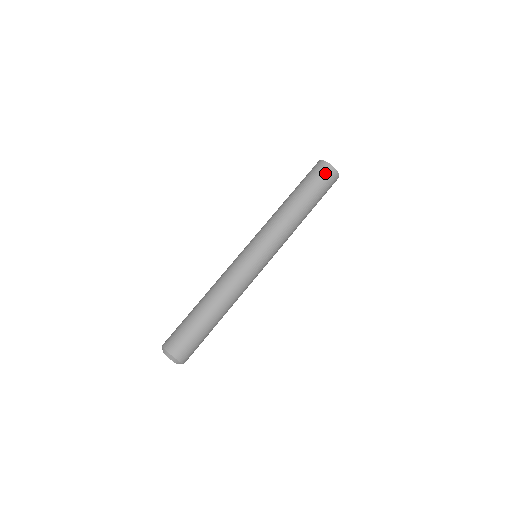
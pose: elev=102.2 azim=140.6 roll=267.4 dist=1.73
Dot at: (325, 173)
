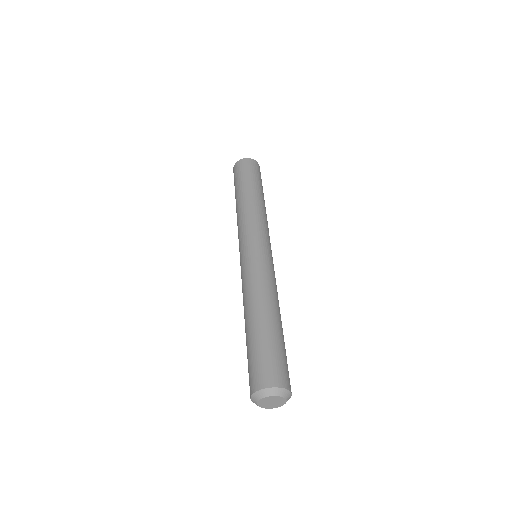
Dot at: (243, 165)
